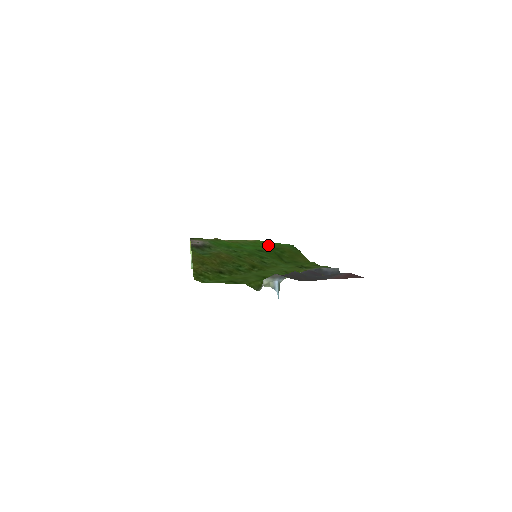
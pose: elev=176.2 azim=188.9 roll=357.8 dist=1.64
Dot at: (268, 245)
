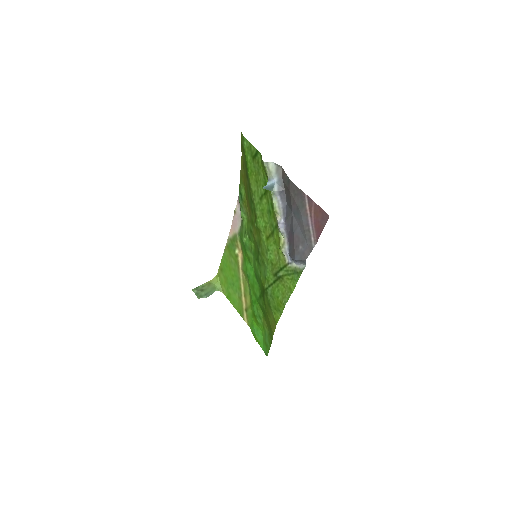
Dot at: (256, 318)
